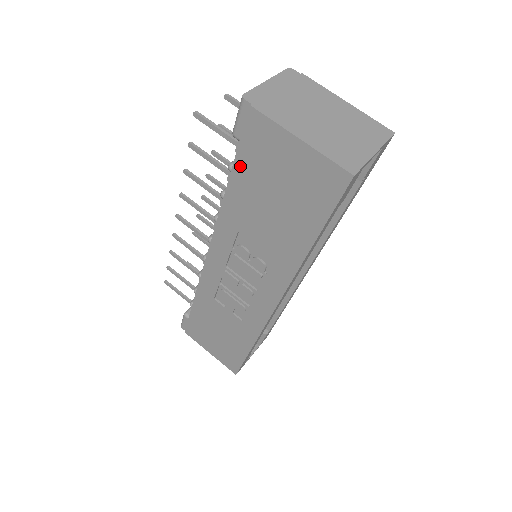
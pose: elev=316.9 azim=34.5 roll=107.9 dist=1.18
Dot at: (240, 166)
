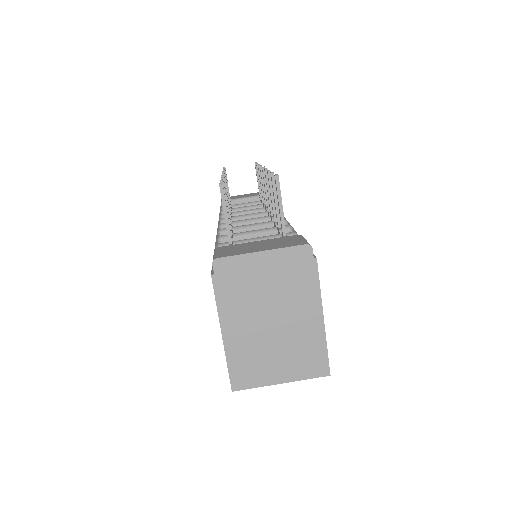
Dot at: occluded
